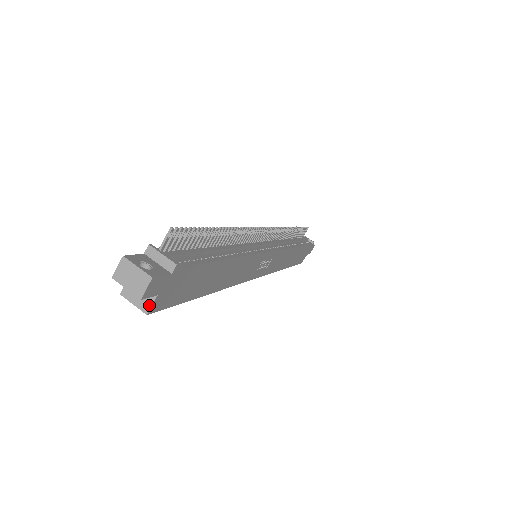
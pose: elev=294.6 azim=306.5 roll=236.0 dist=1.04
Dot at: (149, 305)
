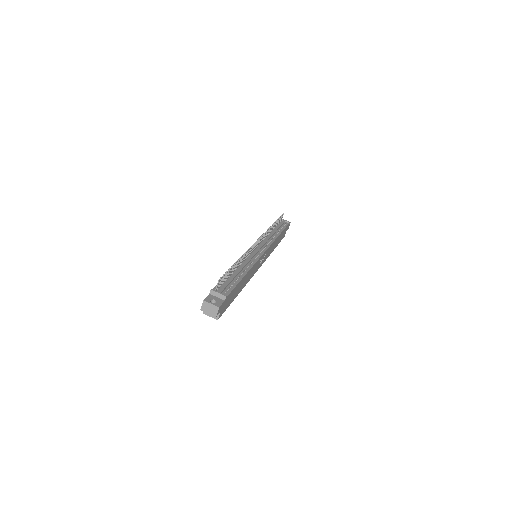
Dot at: (218, 316)
